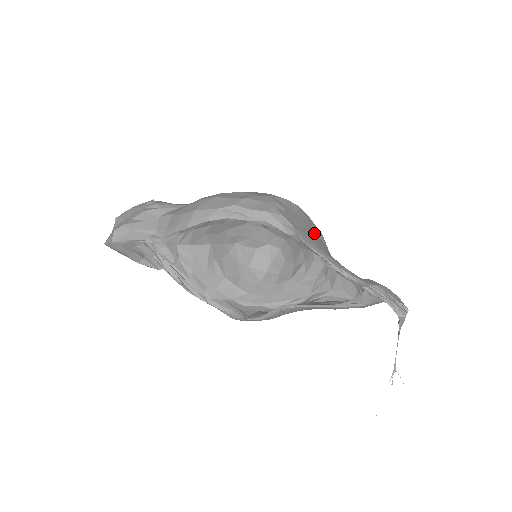
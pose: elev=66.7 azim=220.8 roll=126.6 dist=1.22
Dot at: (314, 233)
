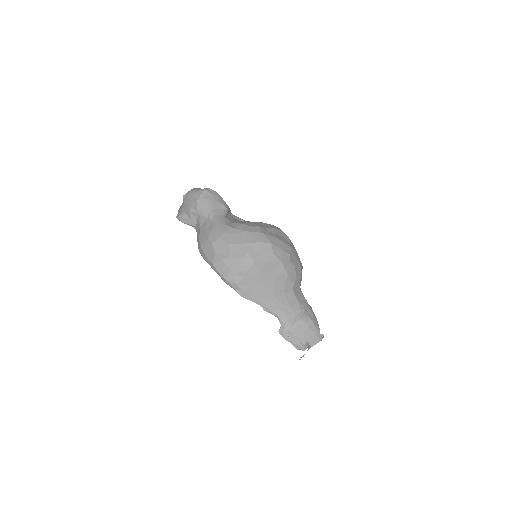
Dot at: (272, 281)
